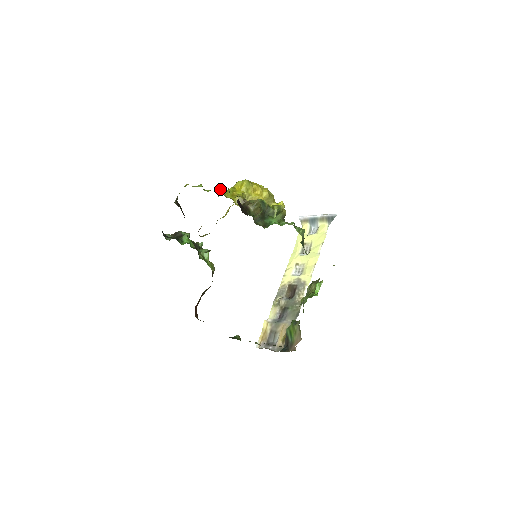
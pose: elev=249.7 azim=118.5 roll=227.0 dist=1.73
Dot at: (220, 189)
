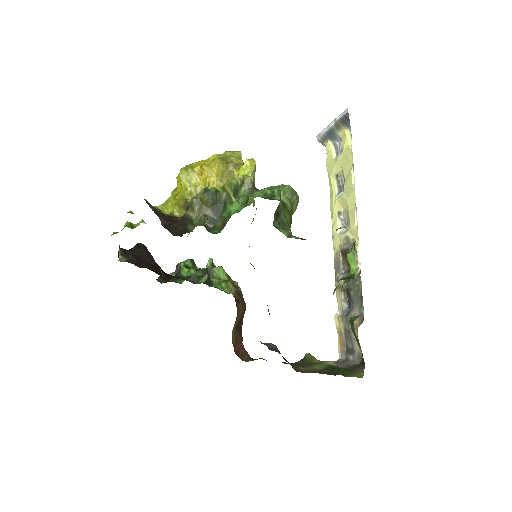
Dot at: occluded
